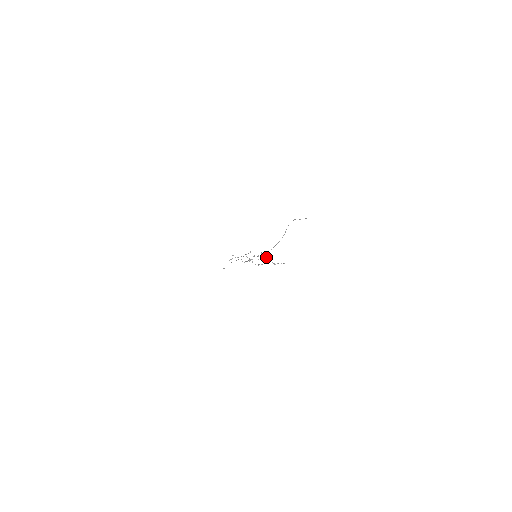
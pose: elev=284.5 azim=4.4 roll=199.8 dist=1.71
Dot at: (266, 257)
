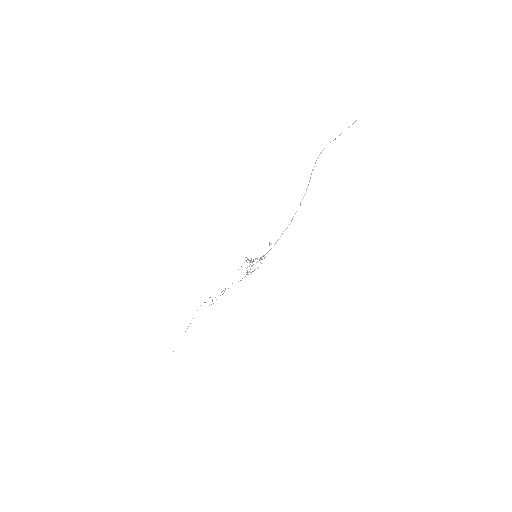
Dot at: occluded
